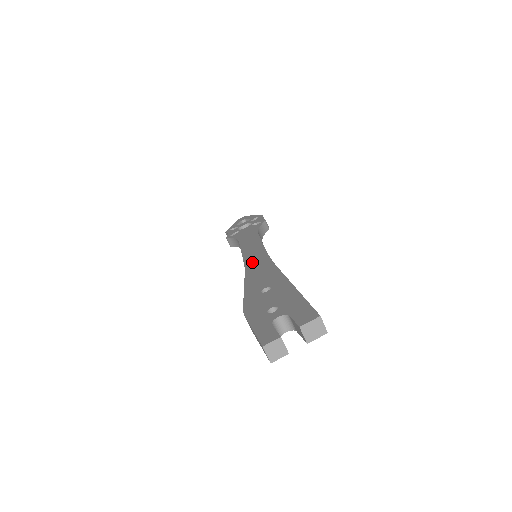
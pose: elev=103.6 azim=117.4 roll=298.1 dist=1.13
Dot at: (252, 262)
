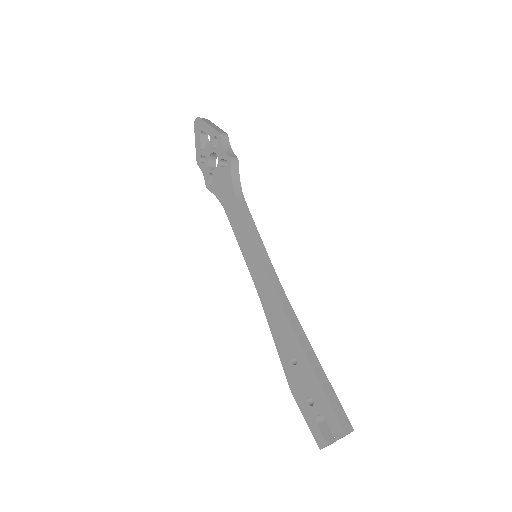
Dot at: (261, 289)
